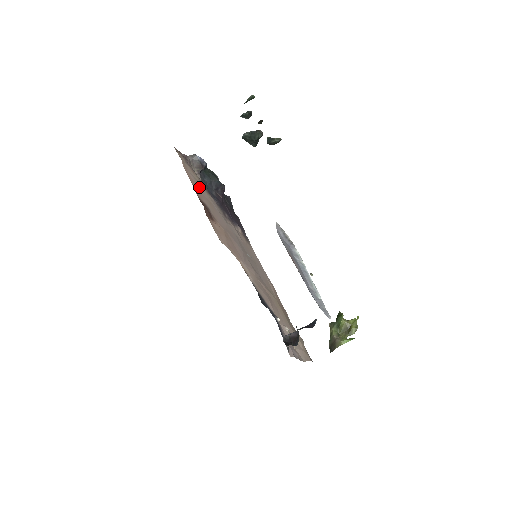
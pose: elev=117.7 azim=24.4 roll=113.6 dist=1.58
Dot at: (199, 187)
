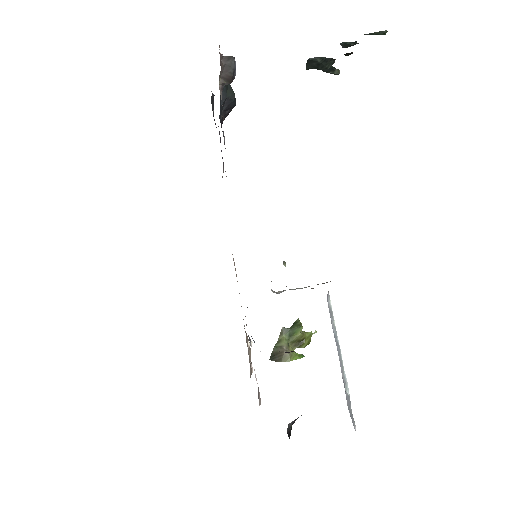
Dot at: occluded
